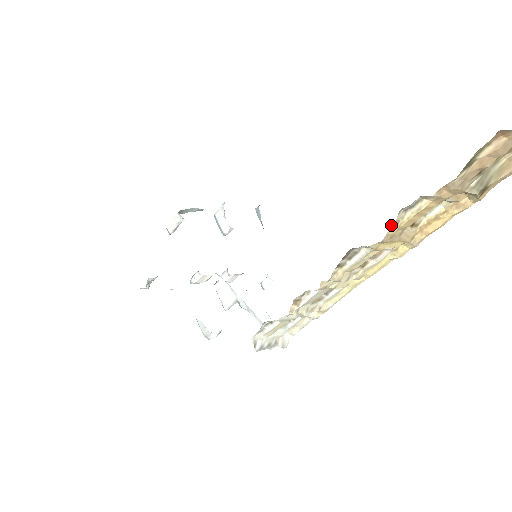
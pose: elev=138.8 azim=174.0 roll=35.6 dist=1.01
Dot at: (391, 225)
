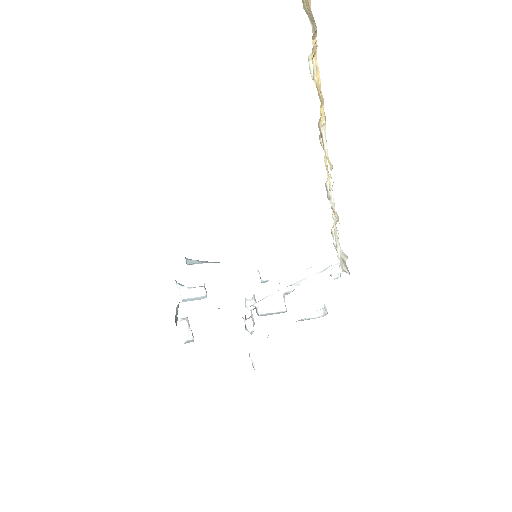
Dot at: occluded
